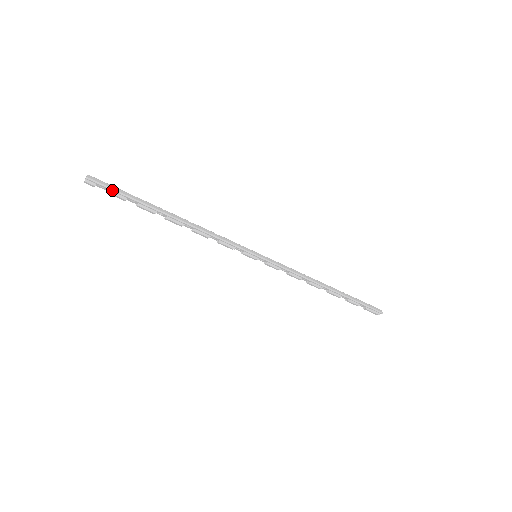
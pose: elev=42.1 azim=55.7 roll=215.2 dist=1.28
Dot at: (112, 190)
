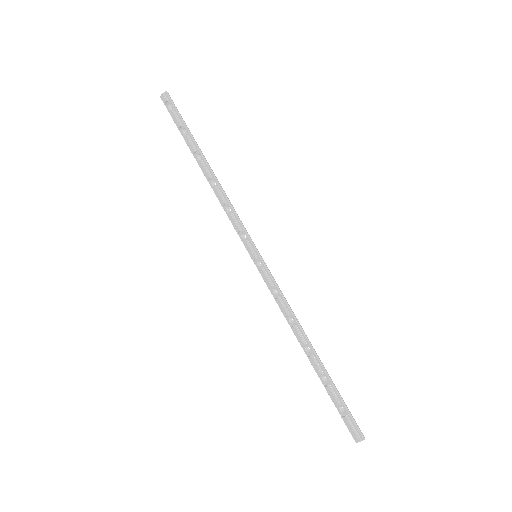
Dot at: (177, 111)
